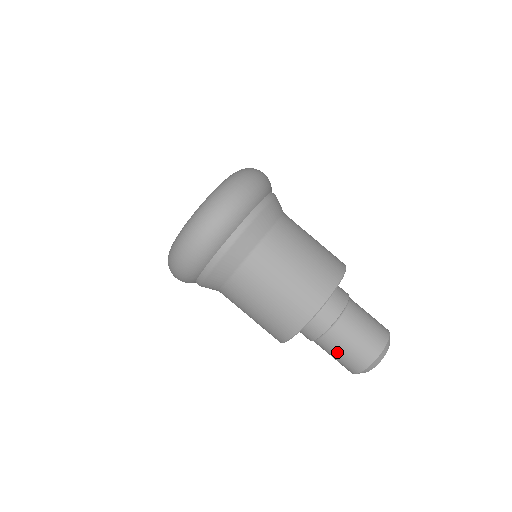
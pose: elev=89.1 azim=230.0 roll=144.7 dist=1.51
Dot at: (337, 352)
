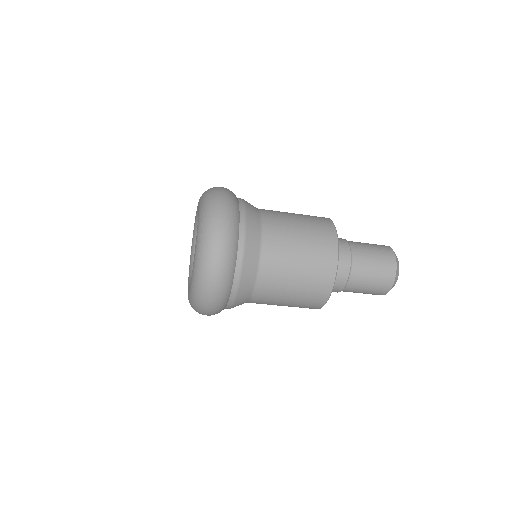
Dot at: (360, 292)
